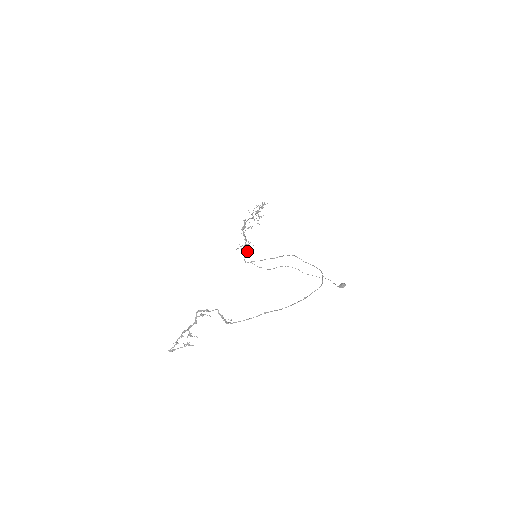
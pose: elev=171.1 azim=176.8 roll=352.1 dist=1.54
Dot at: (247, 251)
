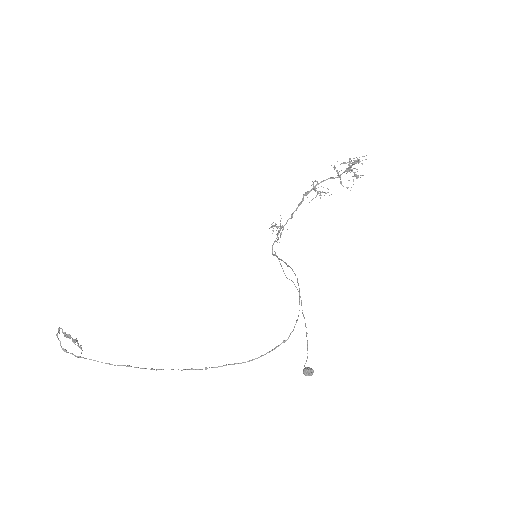
Dot at: (277, 236)
